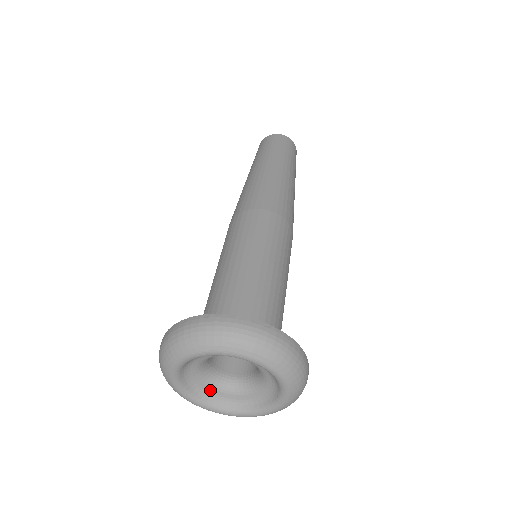
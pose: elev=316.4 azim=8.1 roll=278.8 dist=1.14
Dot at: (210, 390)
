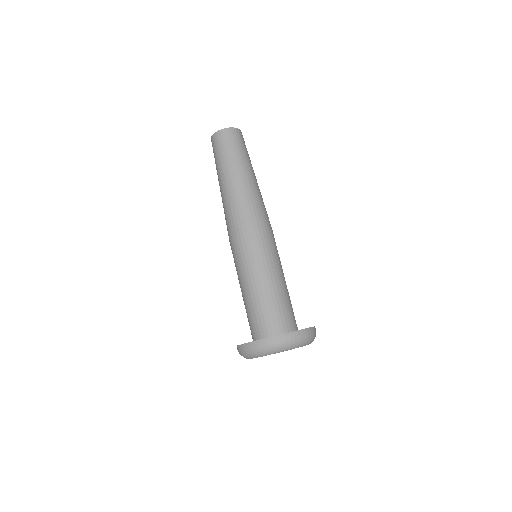
Dot at: occluded
